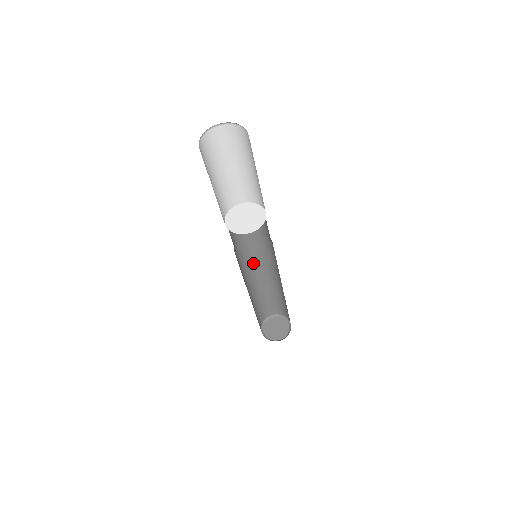
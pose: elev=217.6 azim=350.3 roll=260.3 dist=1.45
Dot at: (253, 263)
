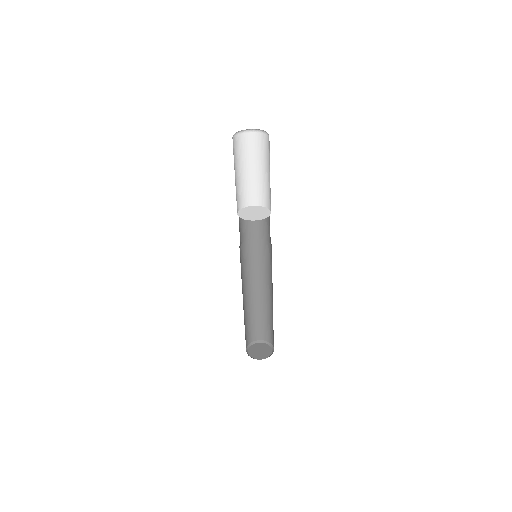
Dot at: (242, 277)
